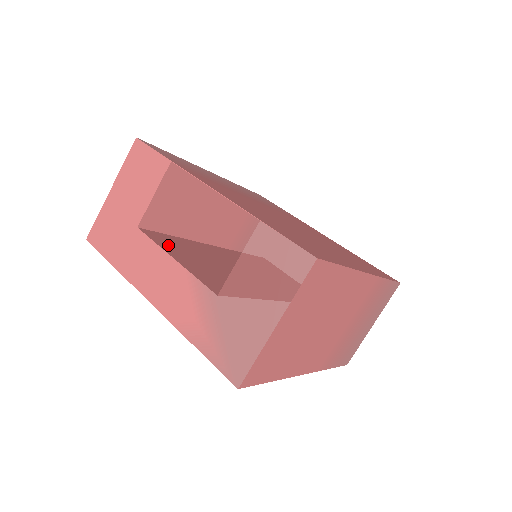
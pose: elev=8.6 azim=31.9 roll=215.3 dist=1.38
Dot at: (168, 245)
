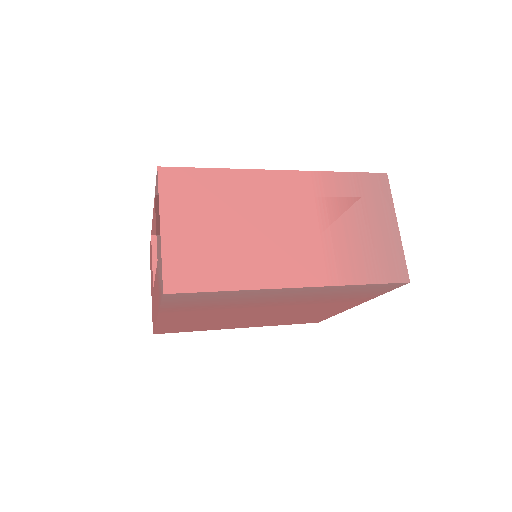
Dot at: occluded
